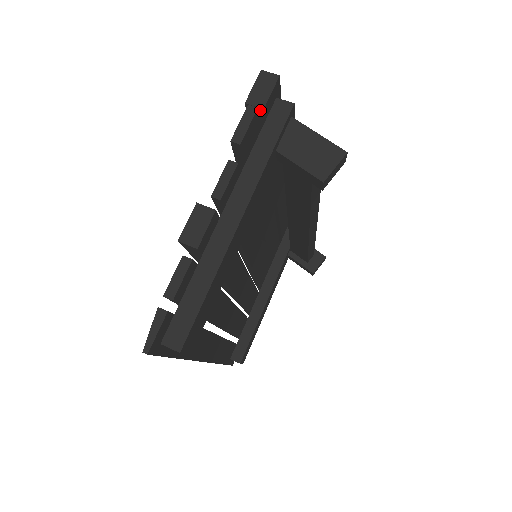
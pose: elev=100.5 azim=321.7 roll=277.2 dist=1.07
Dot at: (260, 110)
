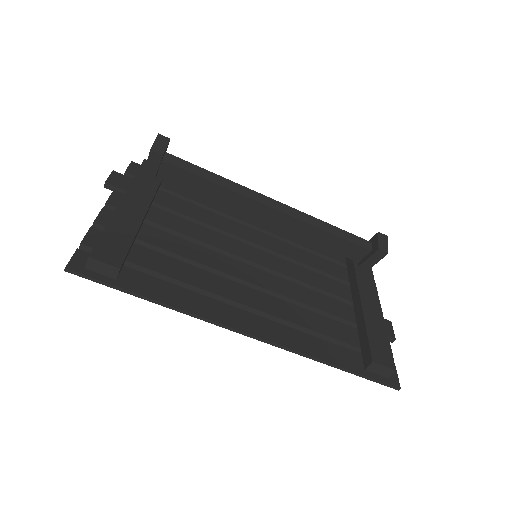
Dot at: (126, 175)
